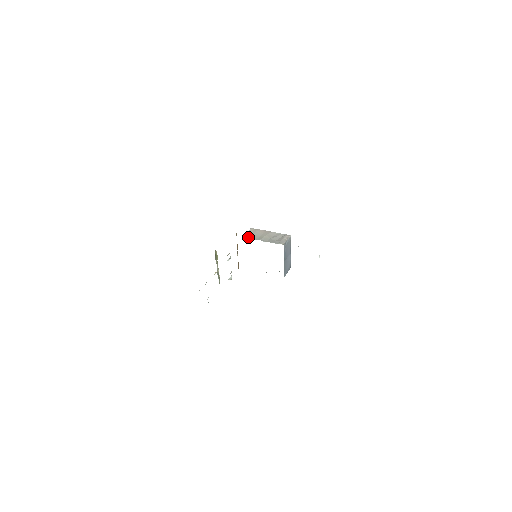
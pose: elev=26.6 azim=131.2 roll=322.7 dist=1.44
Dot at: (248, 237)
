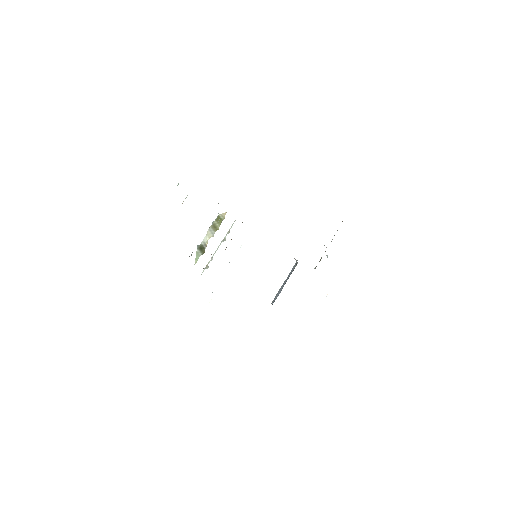
Dot at: occluded
